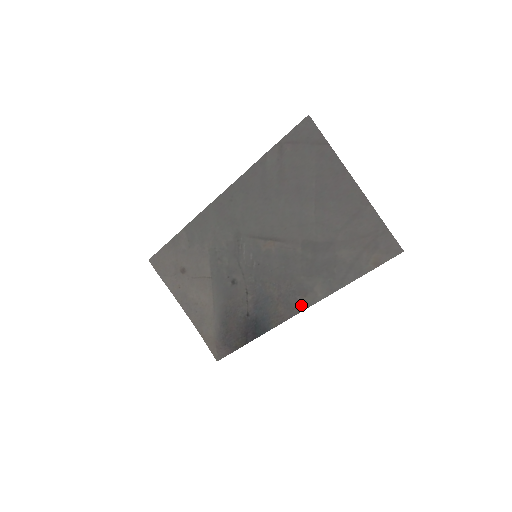
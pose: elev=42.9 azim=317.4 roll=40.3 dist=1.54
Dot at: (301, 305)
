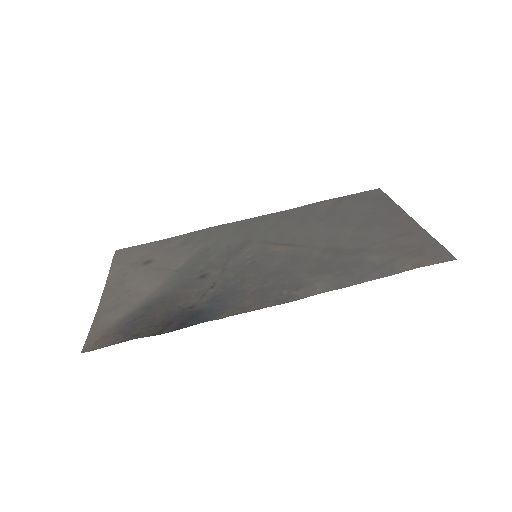
Dot at: (284, 298)
